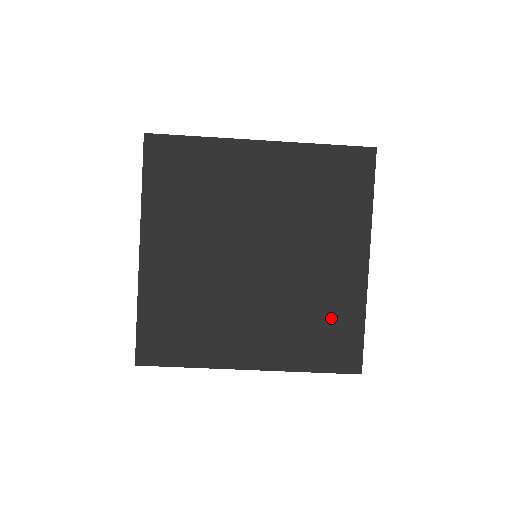
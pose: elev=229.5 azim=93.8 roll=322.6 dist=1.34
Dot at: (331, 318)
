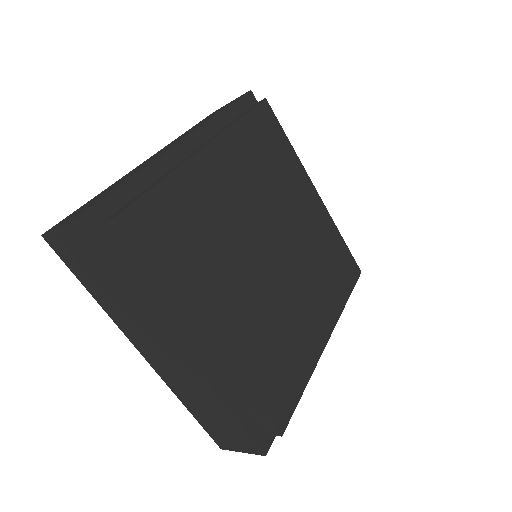
Dot at: (288, 364)
